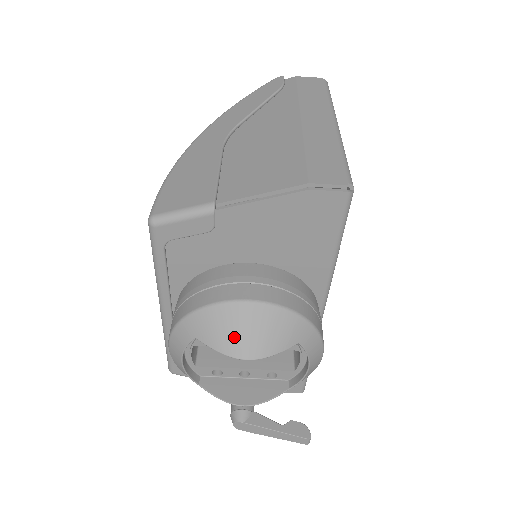
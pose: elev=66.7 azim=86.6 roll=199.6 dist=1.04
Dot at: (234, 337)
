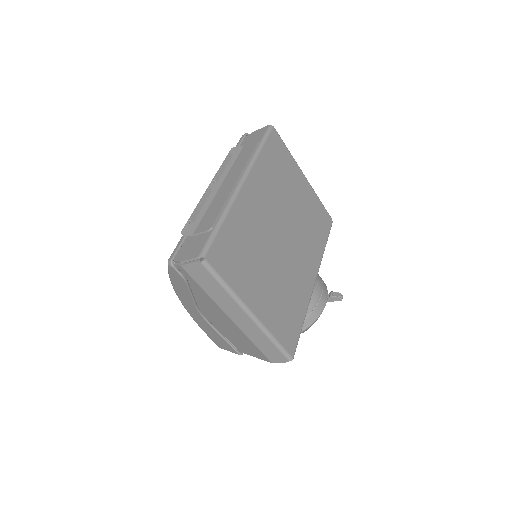
Dot at: occluded
